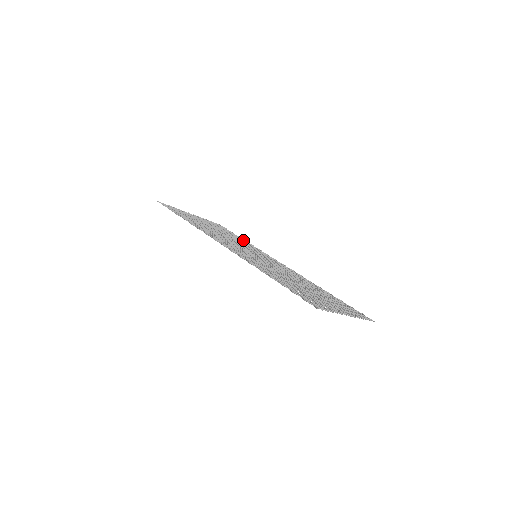
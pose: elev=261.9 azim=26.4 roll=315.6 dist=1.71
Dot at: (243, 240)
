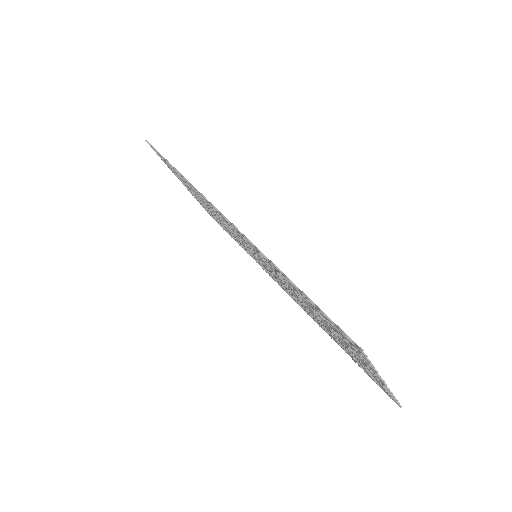
Dot at: occluded
